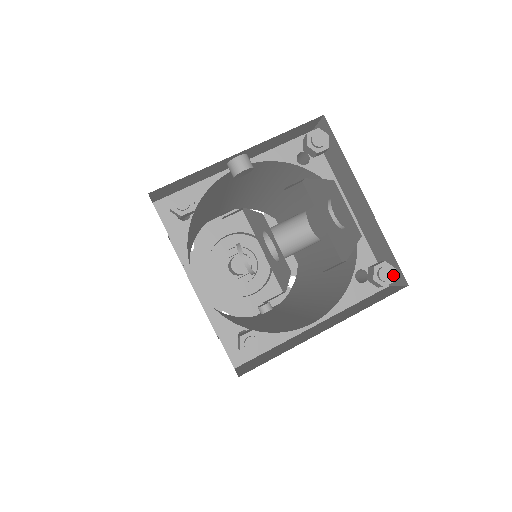
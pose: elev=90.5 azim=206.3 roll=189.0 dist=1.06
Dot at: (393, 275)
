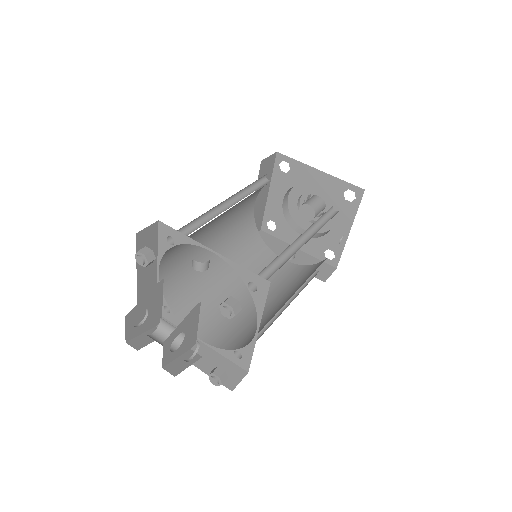
Dot at: (219, 384)
